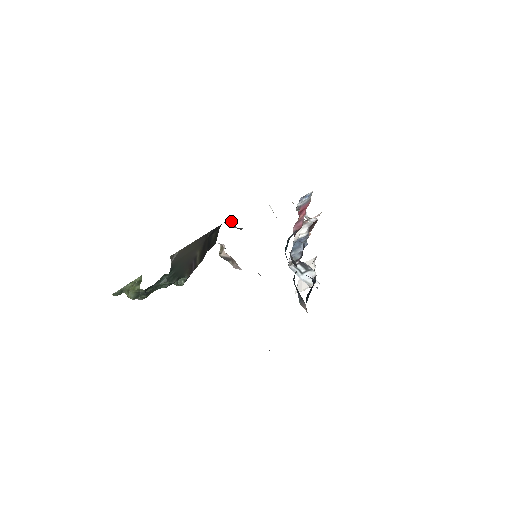
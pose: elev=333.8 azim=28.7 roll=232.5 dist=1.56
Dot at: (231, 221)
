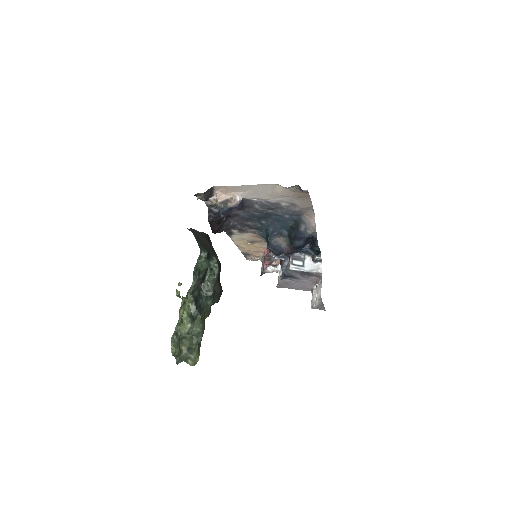
Dot at: (210, 210)
